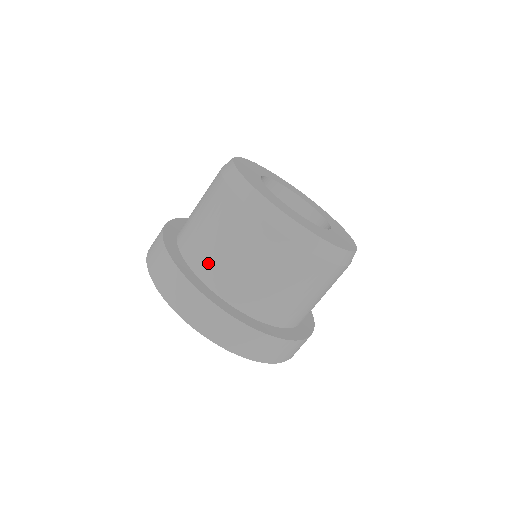
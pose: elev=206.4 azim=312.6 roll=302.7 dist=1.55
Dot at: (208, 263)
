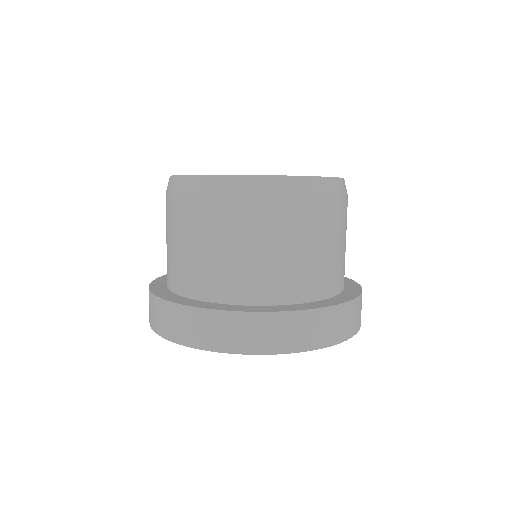
Dot at: (182, 275)
